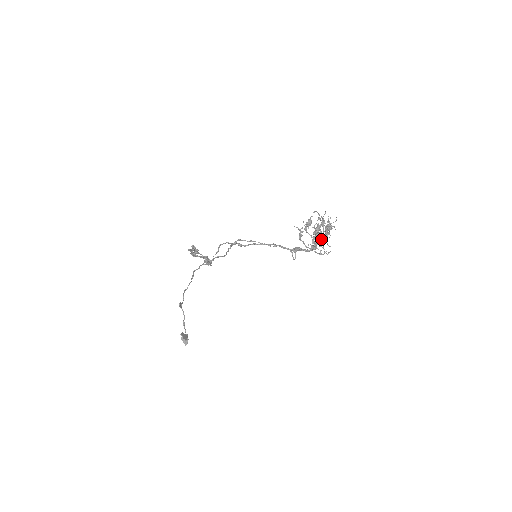
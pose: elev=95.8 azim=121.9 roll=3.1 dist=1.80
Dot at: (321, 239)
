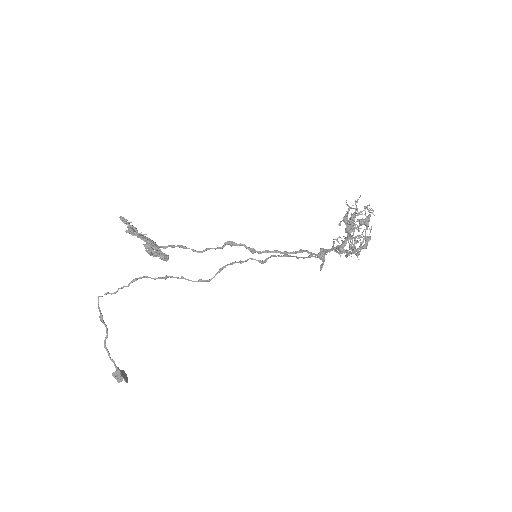
Dot at: occluded
